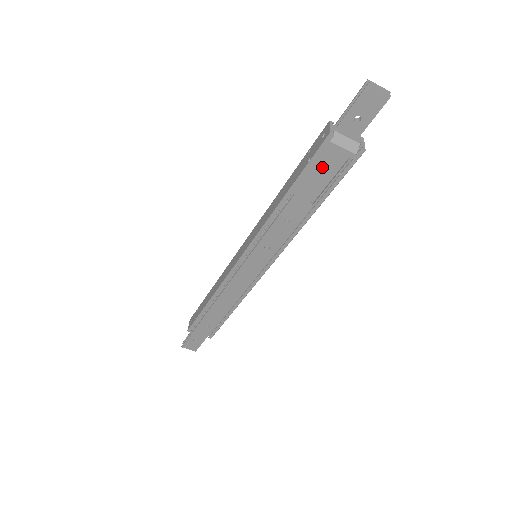
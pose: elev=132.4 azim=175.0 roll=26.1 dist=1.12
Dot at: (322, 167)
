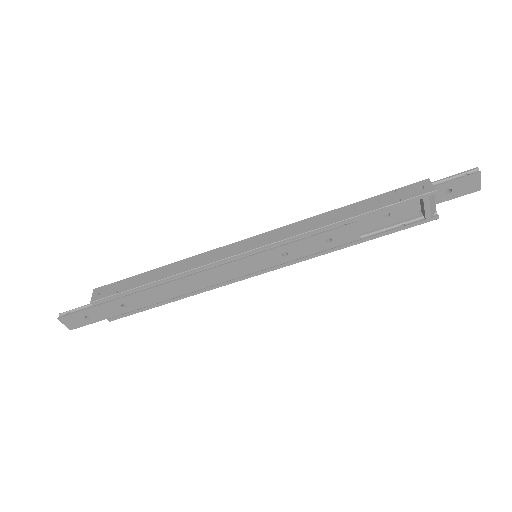
Dot at: (395, 211)
